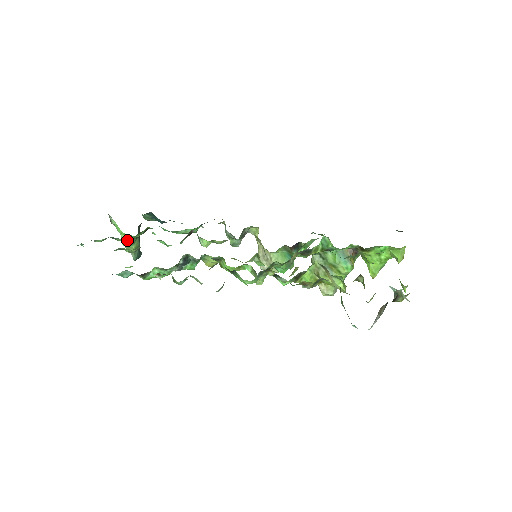
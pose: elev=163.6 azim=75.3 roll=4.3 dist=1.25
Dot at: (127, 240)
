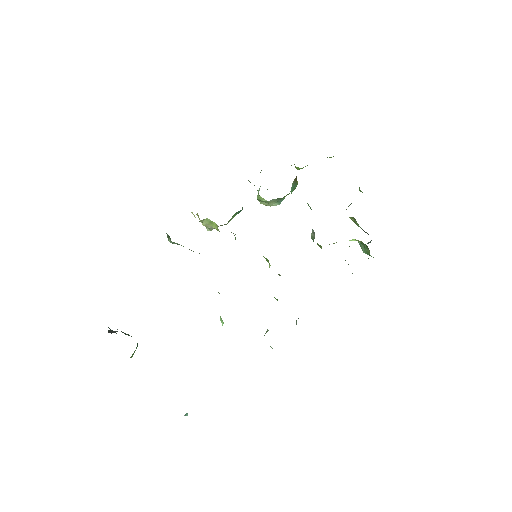
Dot at: (134, 352)
